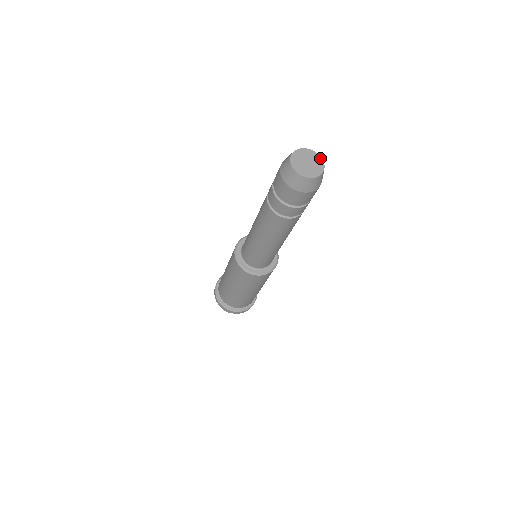
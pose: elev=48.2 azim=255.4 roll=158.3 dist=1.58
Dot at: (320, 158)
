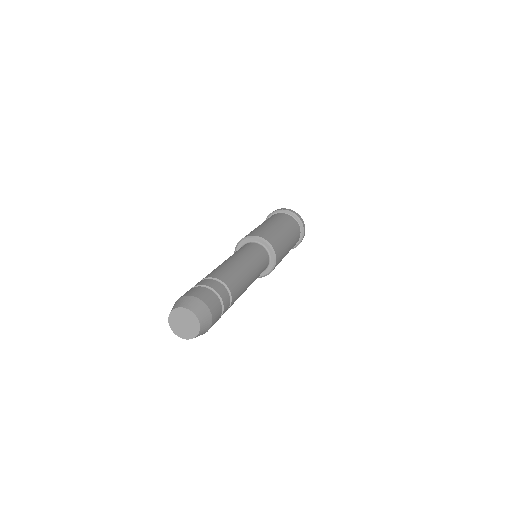
Dot at: (191, 313)
